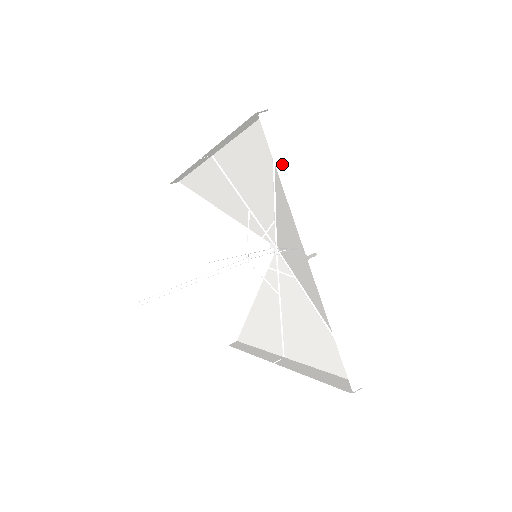
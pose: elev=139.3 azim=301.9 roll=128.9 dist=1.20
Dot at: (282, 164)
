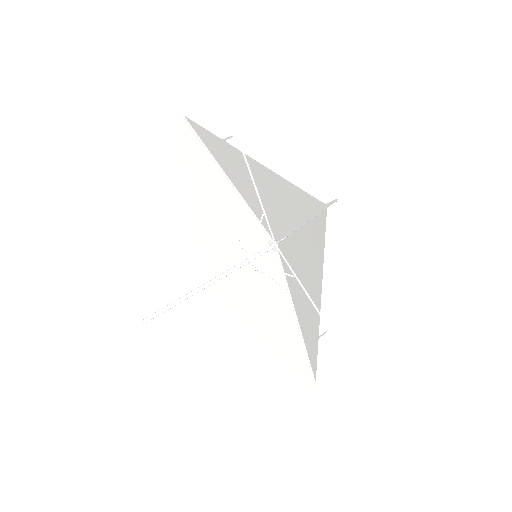
Dot at: (182, 108)
